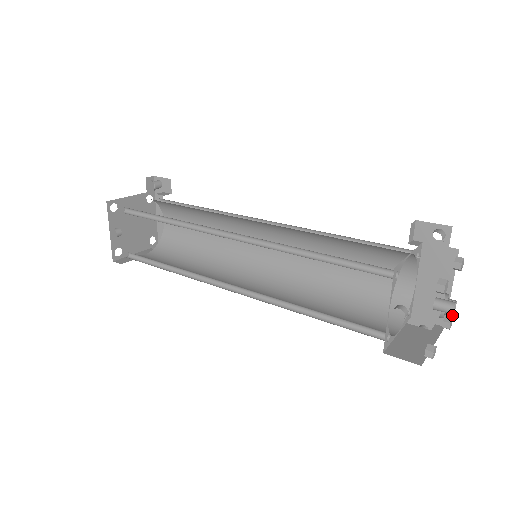
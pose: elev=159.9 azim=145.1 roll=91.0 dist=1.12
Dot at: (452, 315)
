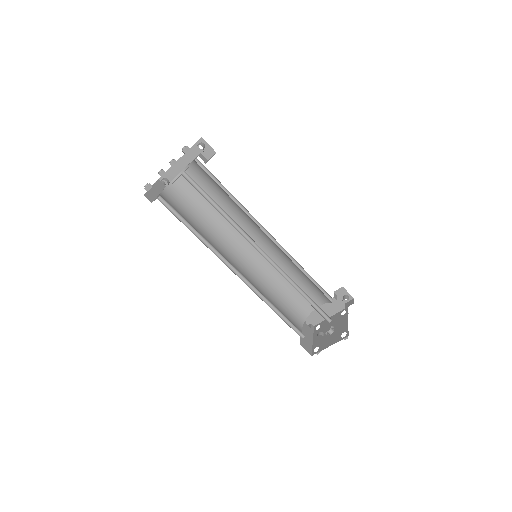
Dot at: occluded
